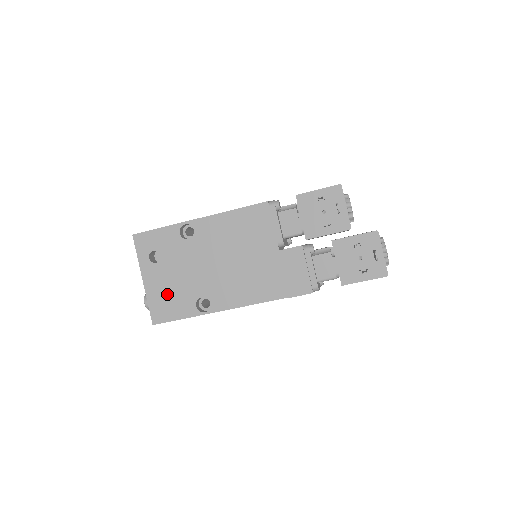
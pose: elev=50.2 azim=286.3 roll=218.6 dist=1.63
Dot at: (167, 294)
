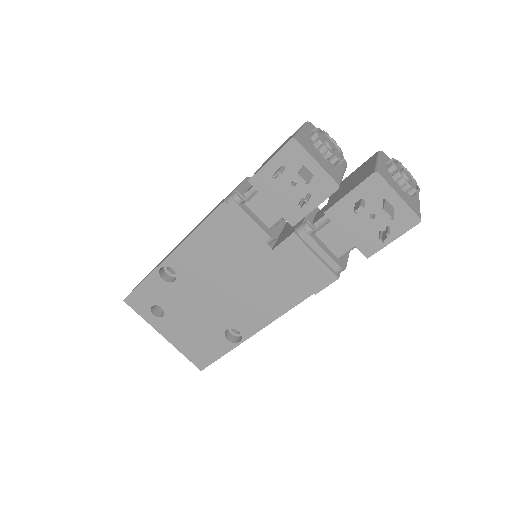
Dot at: (193, 340)
